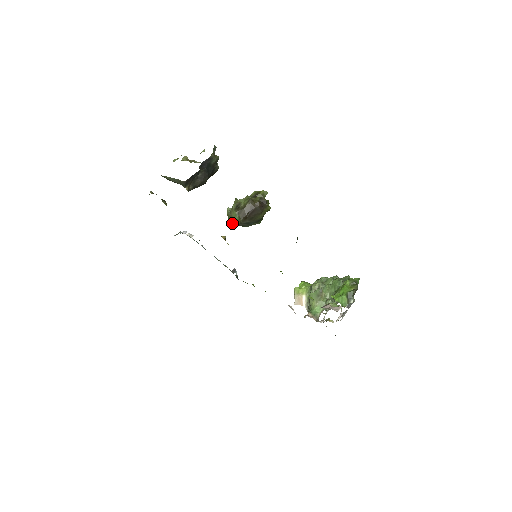
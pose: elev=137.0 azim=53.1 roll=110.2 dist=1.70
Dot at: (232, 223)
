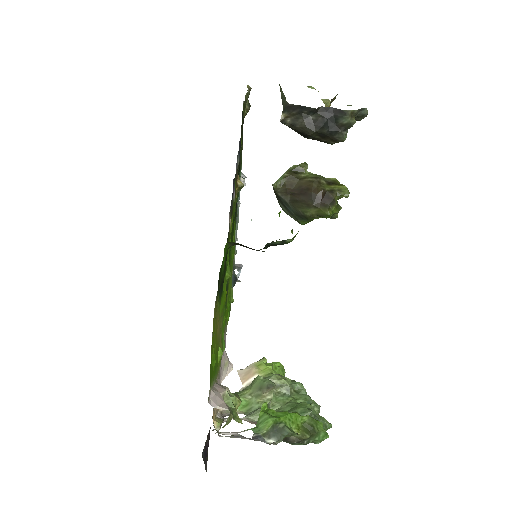
Dot at: occluded
